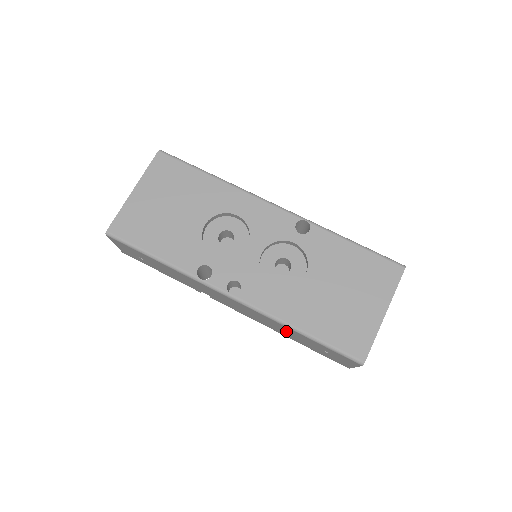
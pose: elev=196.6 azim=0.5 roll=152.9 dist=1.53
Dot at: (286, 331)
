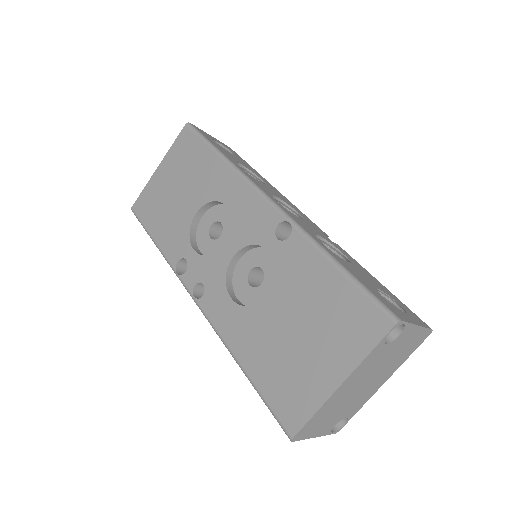
Dot at: occluded
